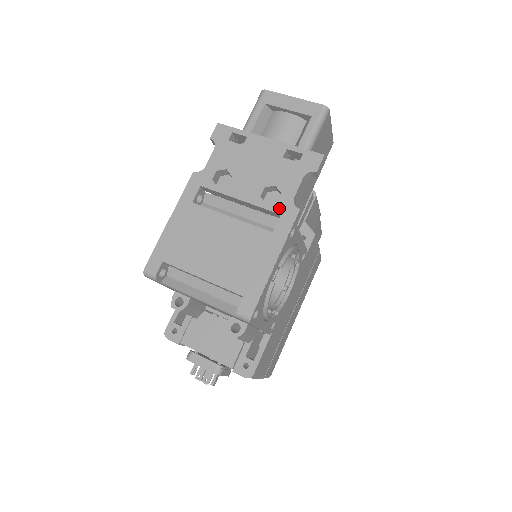
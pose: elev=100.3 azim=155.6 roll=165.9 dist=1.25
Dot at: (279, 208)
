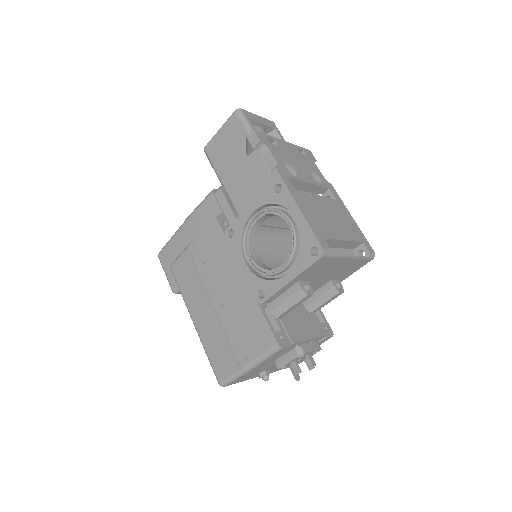
Dot at: (326, 185)
